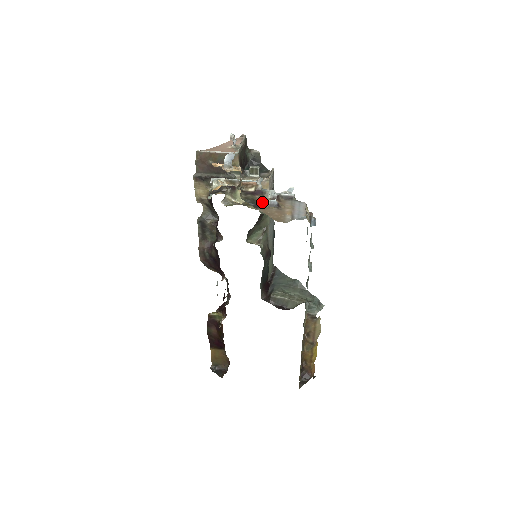
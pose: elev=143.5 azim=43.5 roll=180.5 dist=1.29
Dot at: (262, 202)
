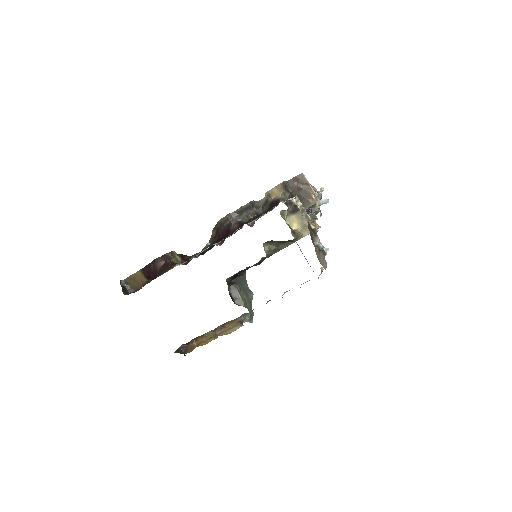
Dot at: (315, 239)
